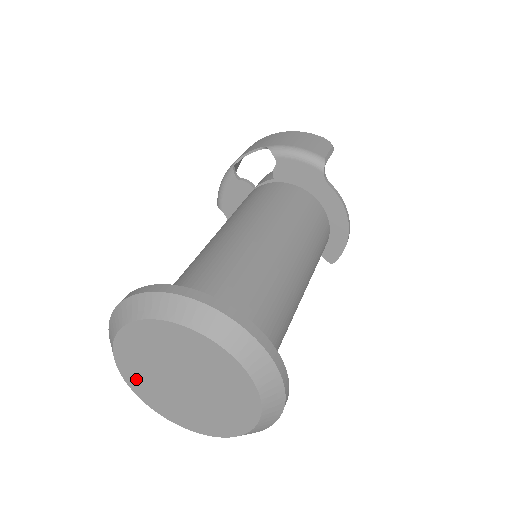
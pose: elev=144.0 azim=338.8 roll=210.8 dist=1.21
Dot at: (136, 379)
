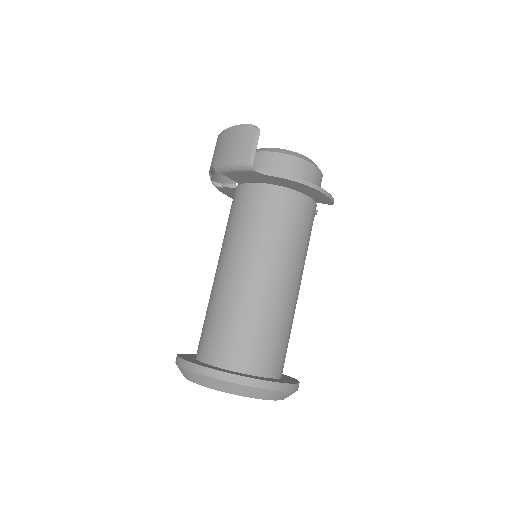
Dot at: occluded
